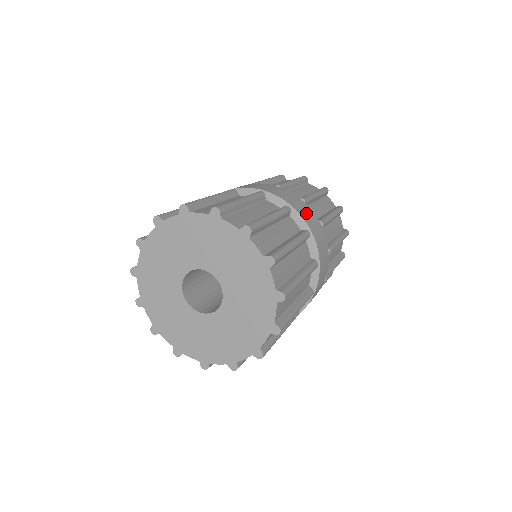
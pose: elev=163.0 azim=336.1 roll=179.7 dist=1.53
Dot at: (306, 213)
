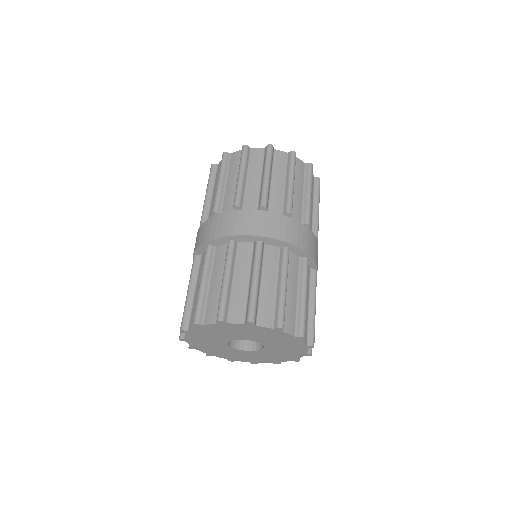
Dot at: (314, 248)
